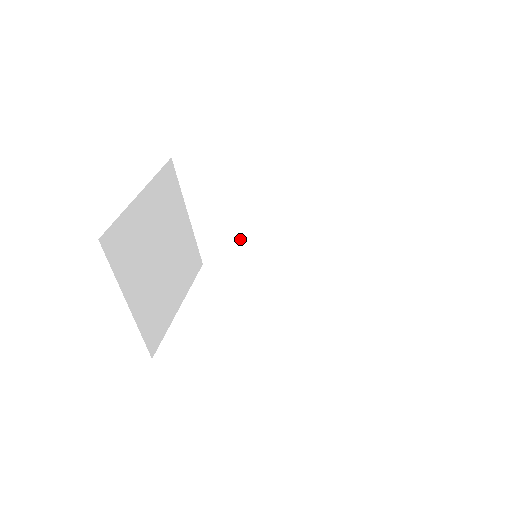
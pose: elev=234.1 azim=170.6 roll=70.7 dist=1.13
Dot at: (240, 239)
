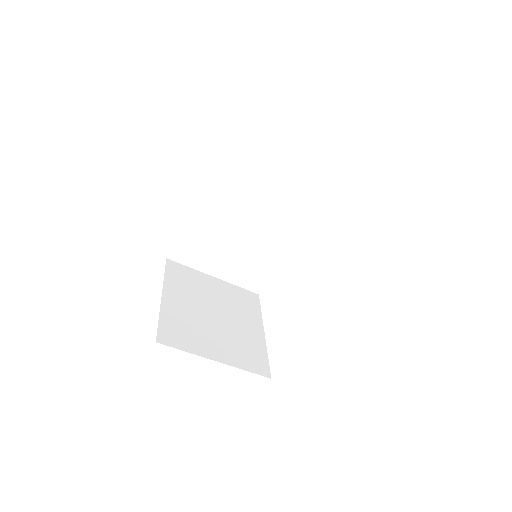
Dot at: (256, 256)
